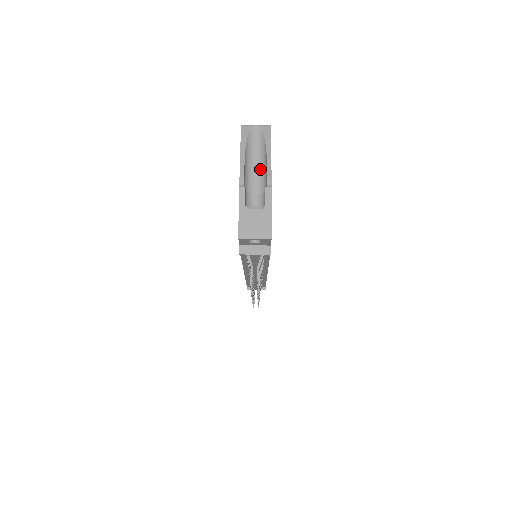
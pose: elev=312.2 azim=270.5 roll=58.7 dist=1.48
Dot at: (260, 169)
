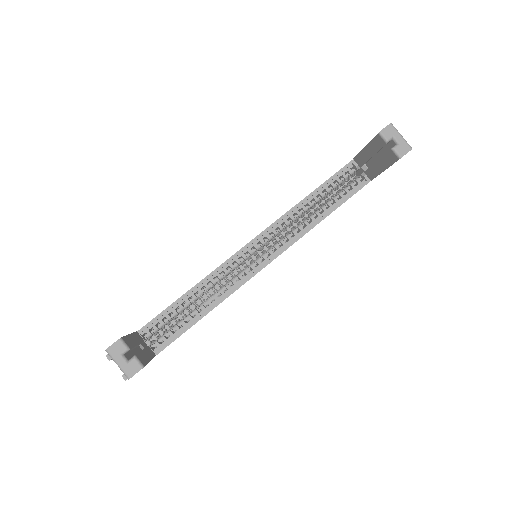
Dot at: occluded
